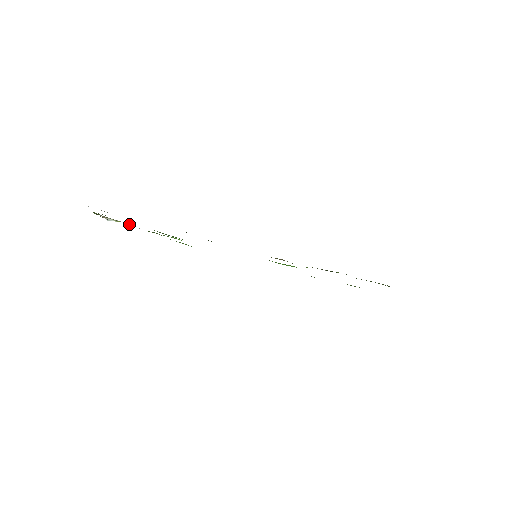
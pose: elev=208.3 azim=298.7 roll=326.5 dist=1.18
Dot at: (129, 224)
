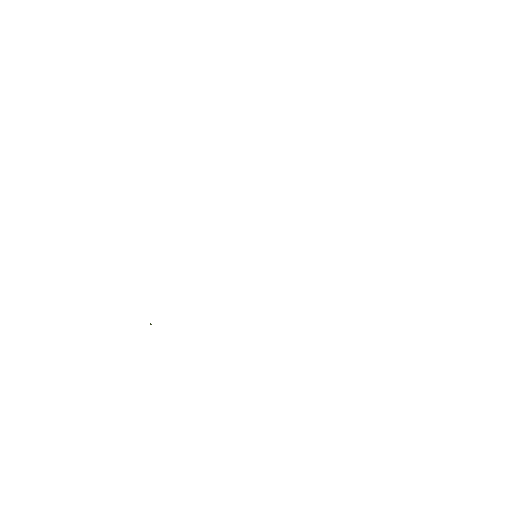
Dot at: occluded
